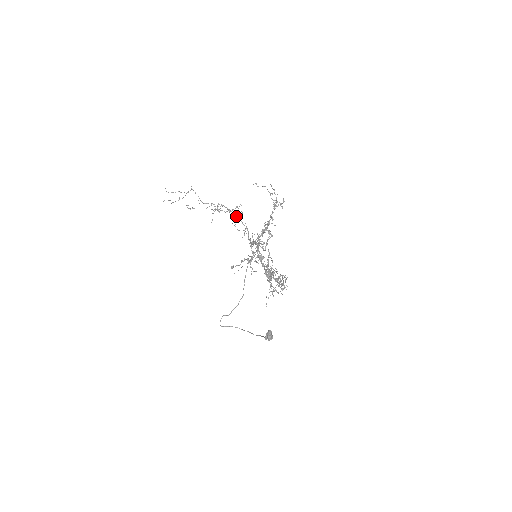
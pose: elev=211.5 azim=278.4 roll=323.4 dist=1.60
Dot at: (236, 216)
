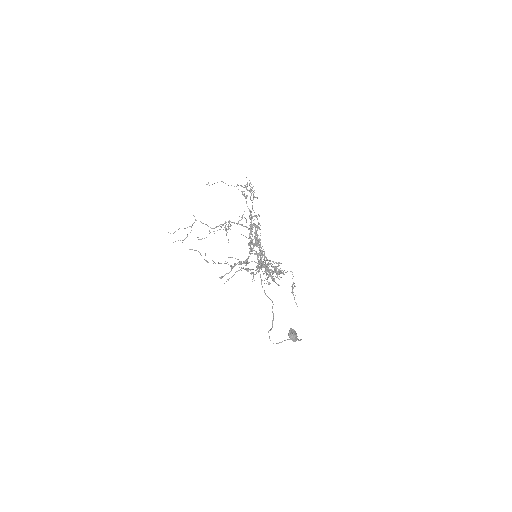
Dot at: (243, 226)
